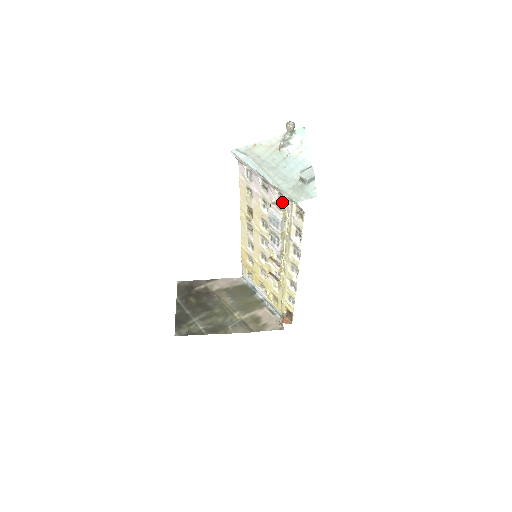
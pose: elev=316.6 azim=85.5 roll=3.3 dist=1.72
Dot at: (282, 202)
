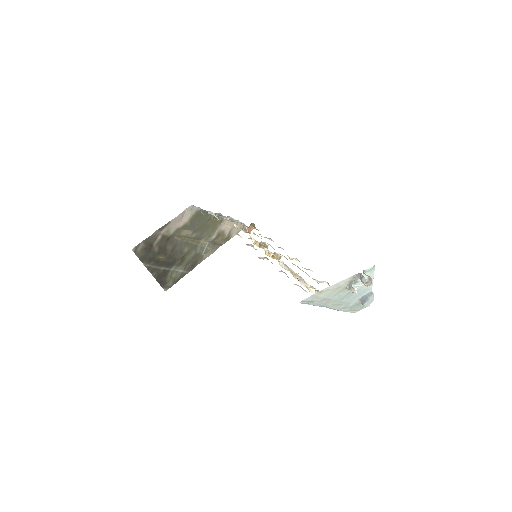
Dot at: occluded
